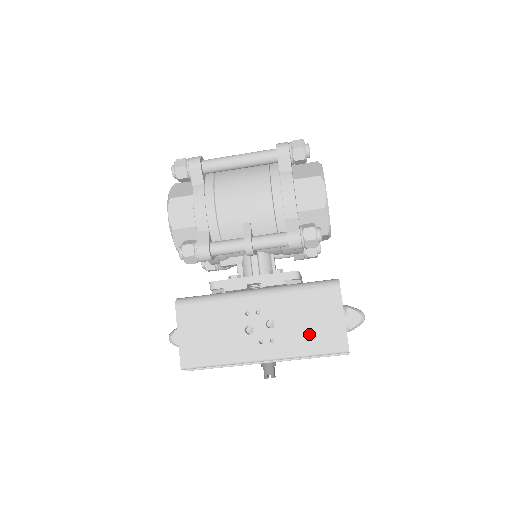
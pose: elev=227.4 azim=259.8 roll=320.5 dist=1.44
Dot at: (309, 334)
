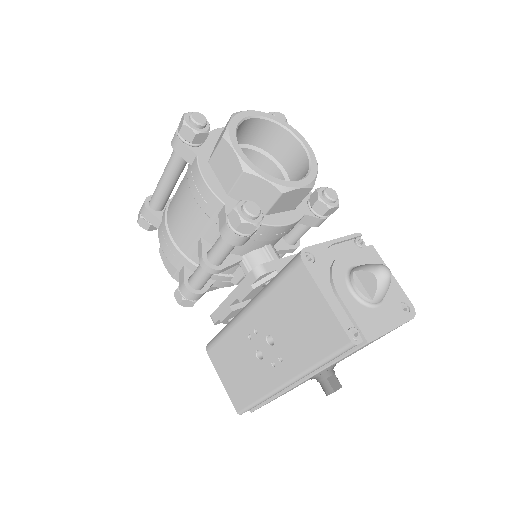
Dot at: (305, 338)
